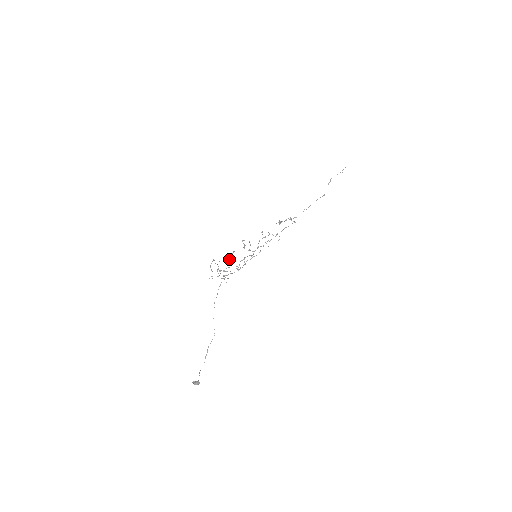
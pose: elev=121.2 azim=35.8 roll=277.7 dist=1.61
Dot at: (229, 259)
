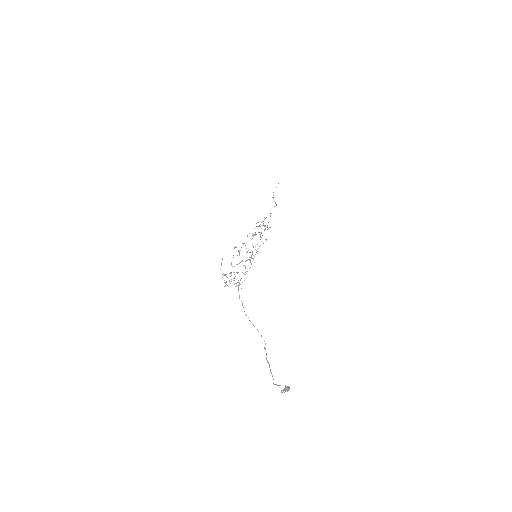
Dot at: (230, 272)
